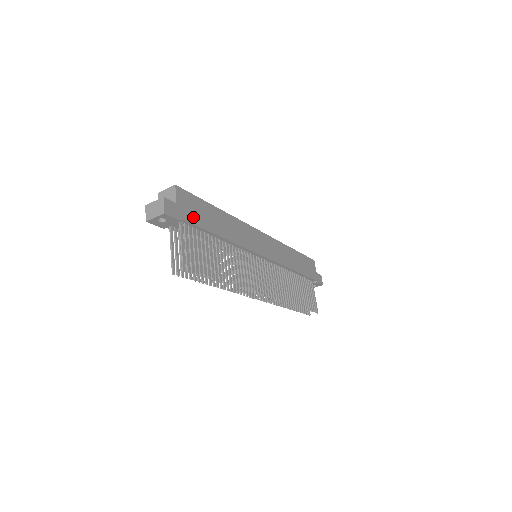
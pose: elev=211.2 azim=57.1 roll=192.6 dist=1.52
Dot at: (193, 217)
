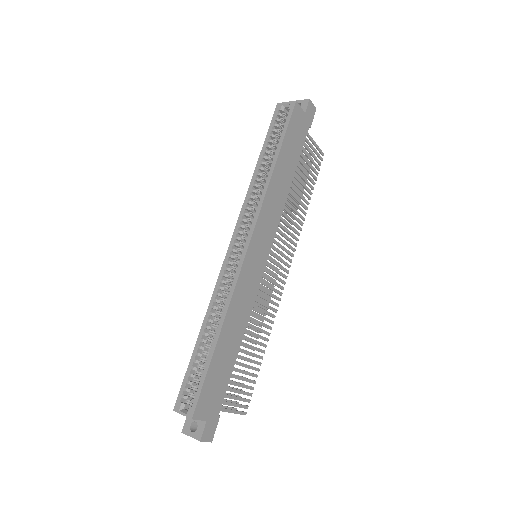
Dot at: (219, 395)
